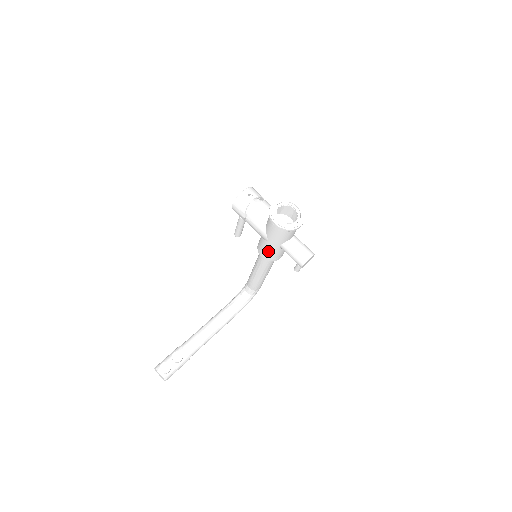
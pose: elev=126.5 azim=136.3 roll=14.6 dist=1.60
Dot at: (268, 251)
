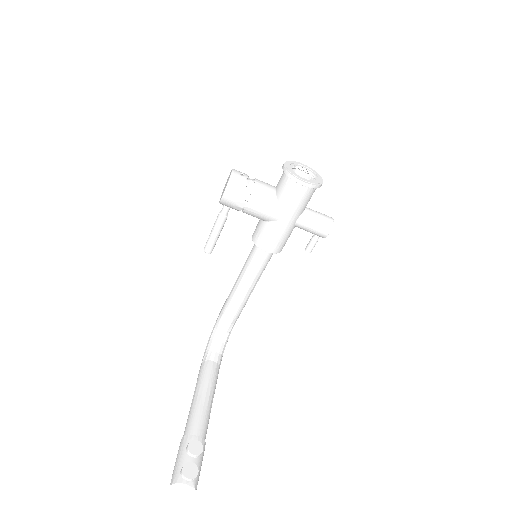
Dot at: (279, 236)
